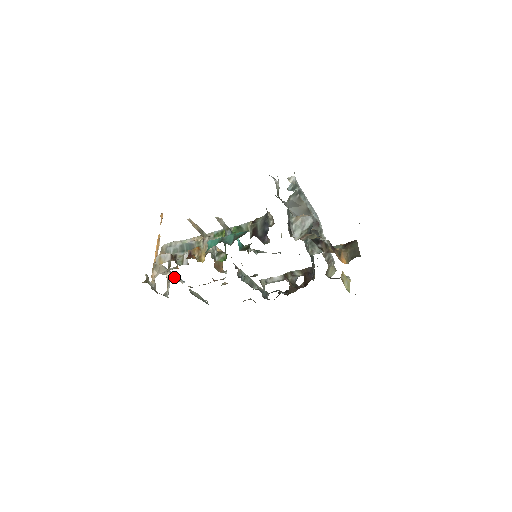
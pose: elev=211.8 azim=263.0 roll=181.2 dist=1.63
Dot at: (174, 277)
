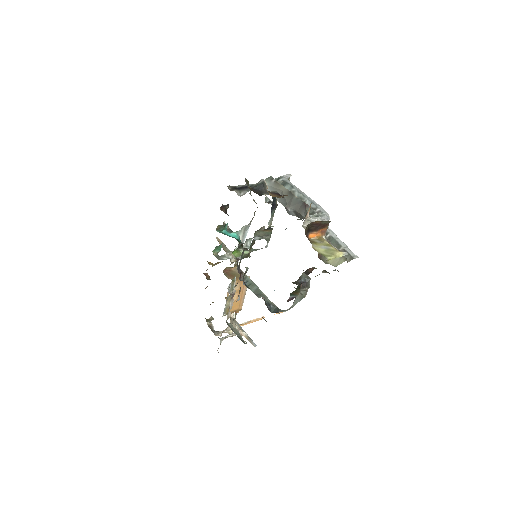
Dot at: (246, 337)
